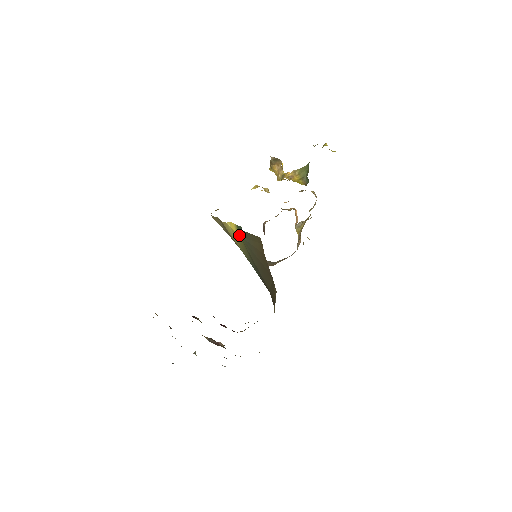
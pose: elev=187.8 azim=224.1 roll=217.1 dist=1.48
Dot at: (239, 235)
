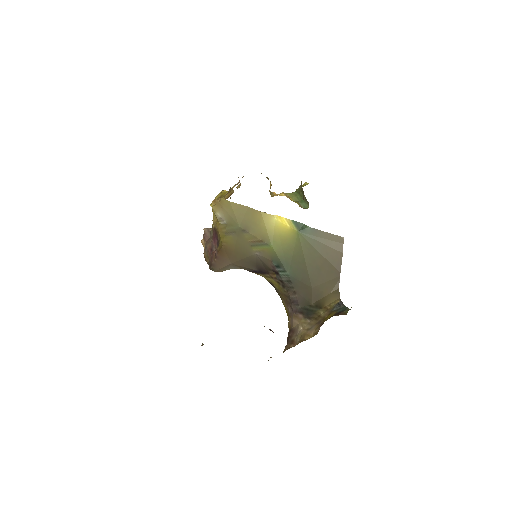
Dot at: (296, 230)
